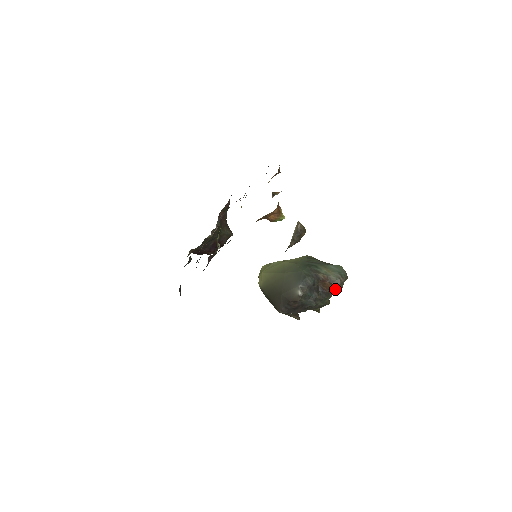
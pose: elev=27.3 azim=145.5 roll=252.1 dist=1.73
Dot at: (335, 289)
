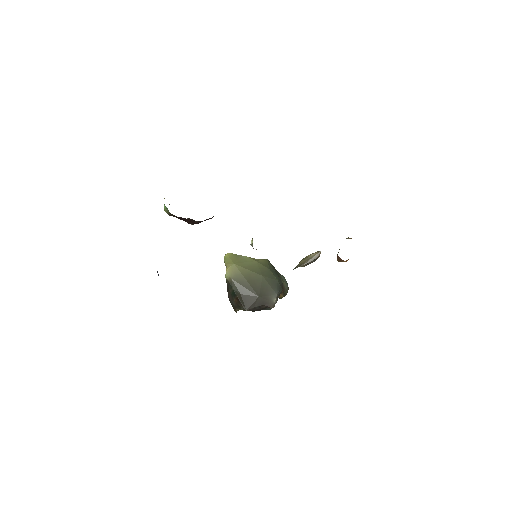
Dot at: (281, 297)
